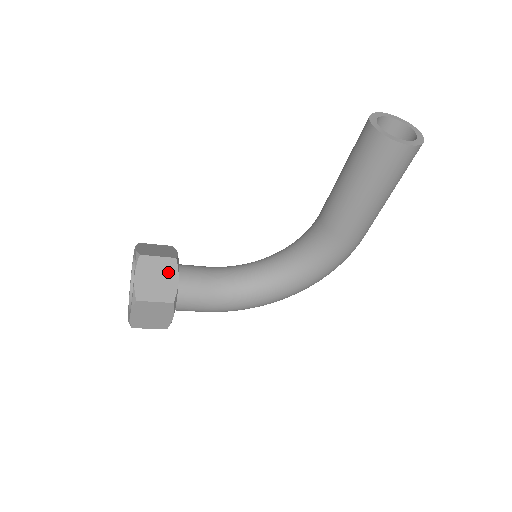
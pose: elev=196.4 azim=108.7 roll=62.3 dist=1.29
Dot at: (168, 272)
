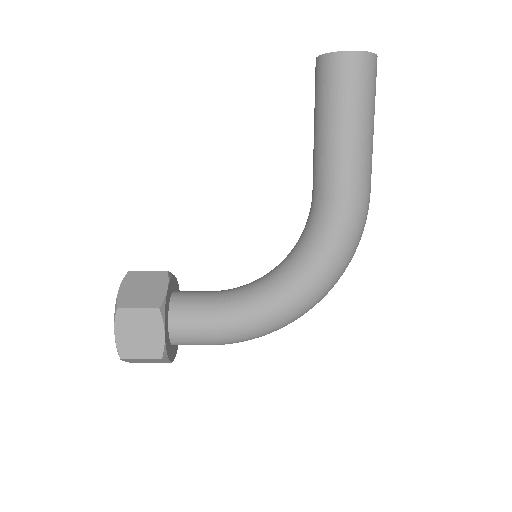
Dot at: (157, 282)
